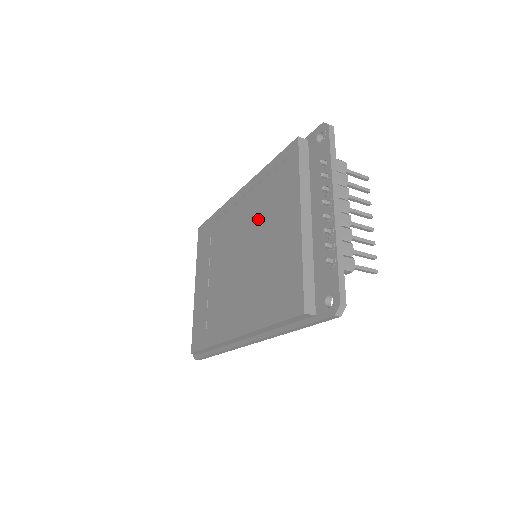
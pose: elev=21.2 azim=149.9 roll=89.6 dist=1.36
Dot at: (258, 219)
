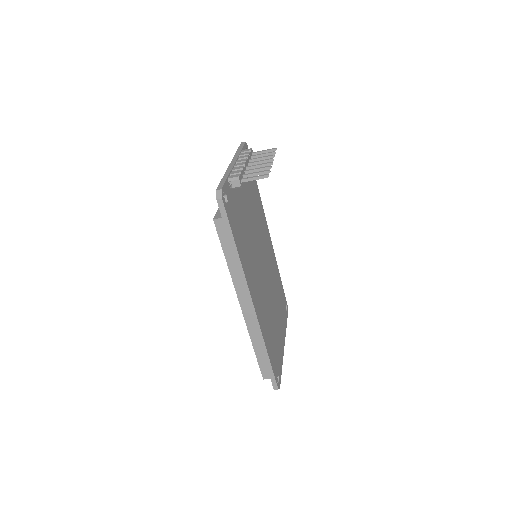
Dot at: occluded
